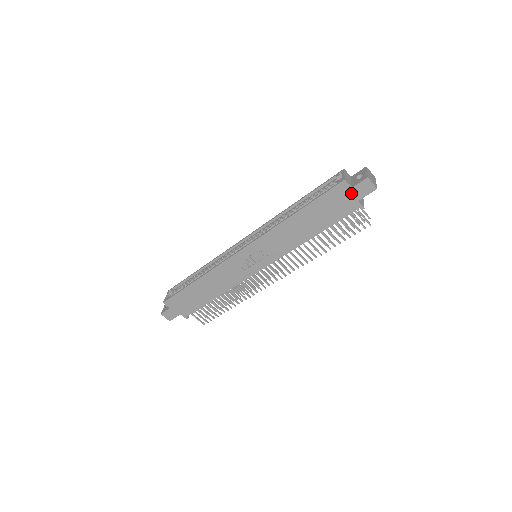
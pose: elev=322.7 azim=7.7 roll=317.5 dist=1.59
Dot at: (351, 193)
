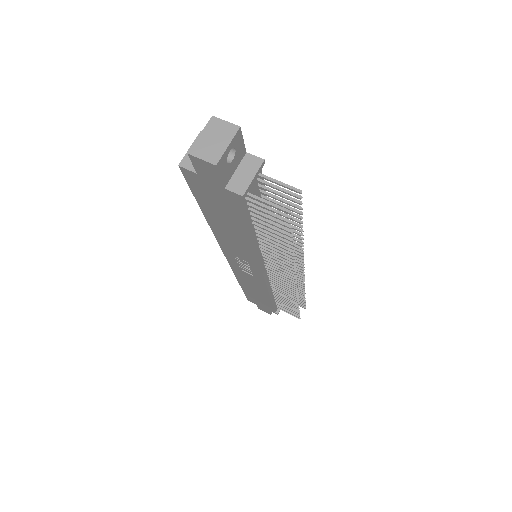
Dot at: (206, 180)
